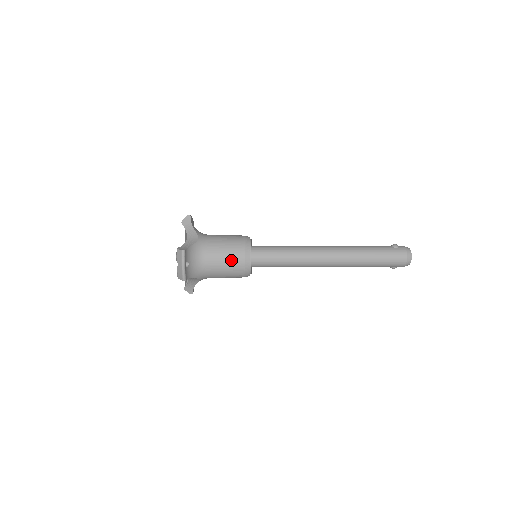
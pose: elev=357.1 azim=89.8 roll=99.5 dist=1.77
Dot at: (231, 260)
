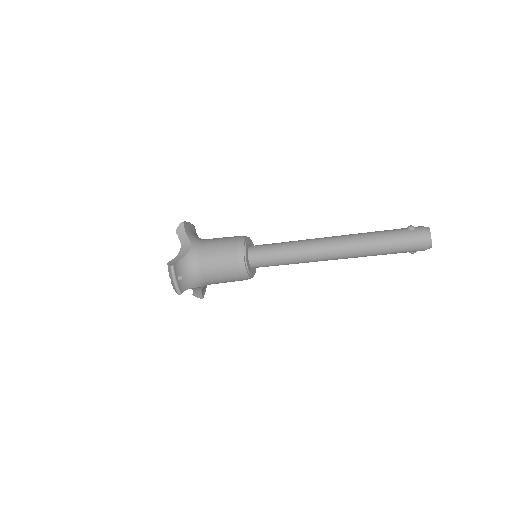
Dot at: (225, 267)
